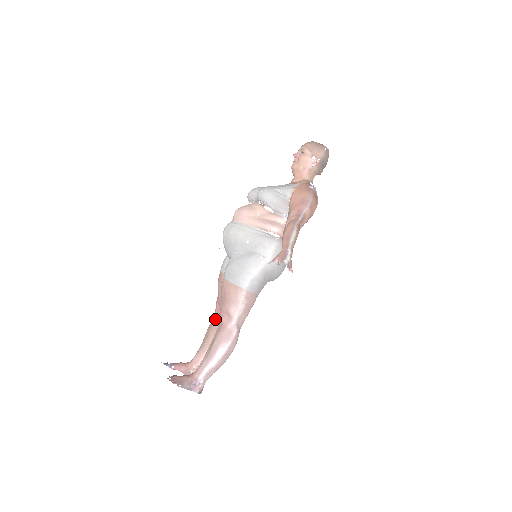
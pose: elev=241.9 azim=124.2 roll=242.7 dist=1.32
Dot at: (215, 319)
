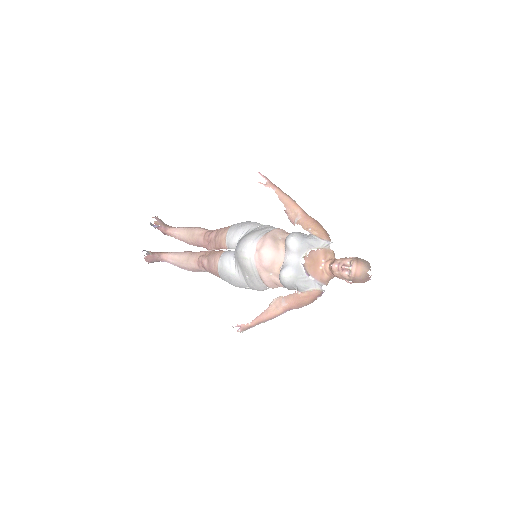
Dot at: (202, 240)
